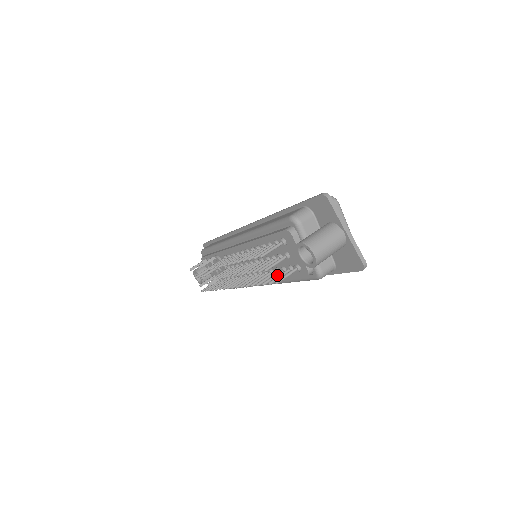
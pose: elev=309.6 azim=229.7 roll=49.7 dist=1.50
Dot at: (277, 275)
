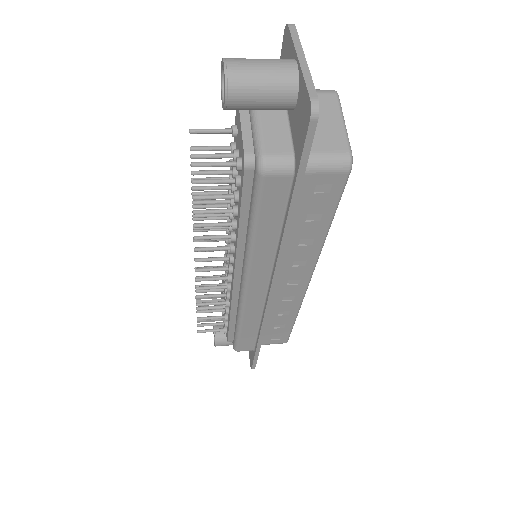
Dot at: (222, 195)
